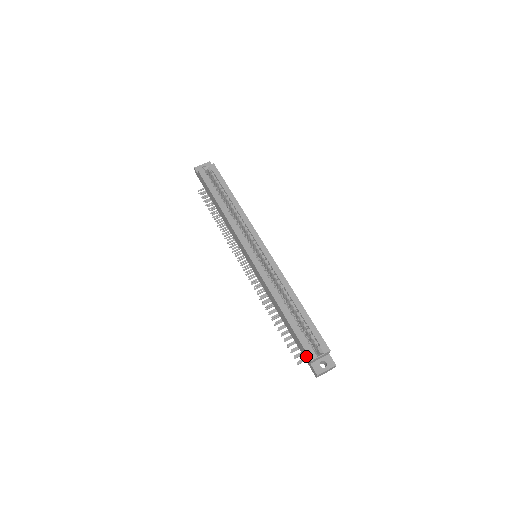
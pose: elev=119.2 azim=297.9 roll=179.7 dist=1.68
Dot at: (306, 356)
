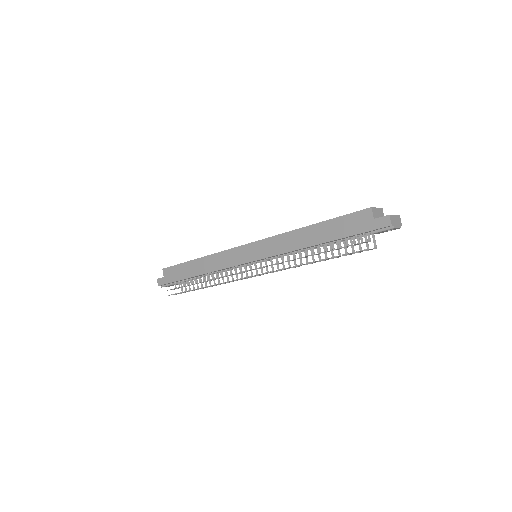
Dot at: (364, 219)
